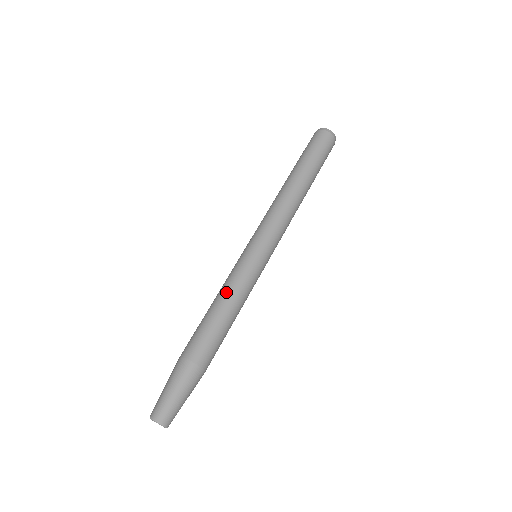
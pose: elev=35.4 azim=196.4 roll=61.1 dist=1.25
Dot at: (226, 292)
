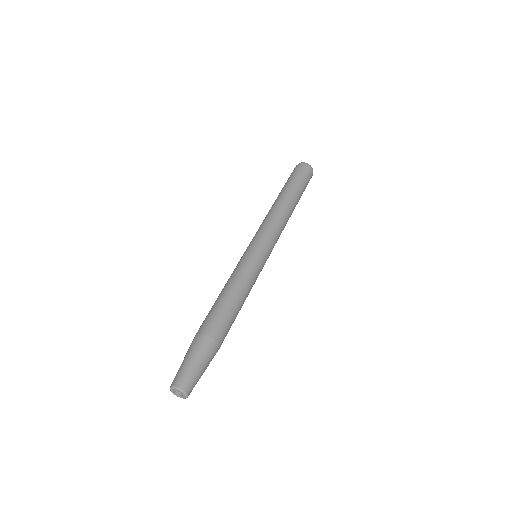
Dot at: (229, 281)
